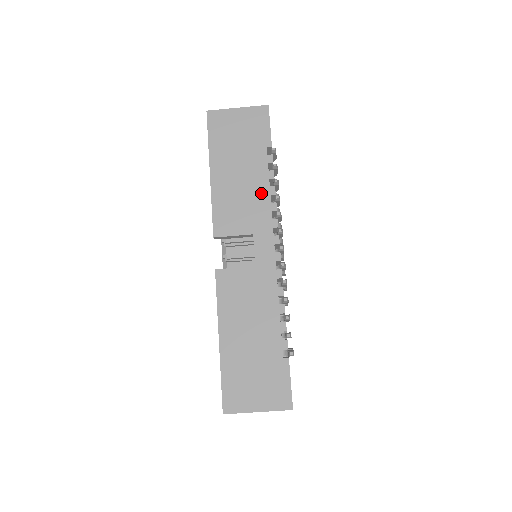
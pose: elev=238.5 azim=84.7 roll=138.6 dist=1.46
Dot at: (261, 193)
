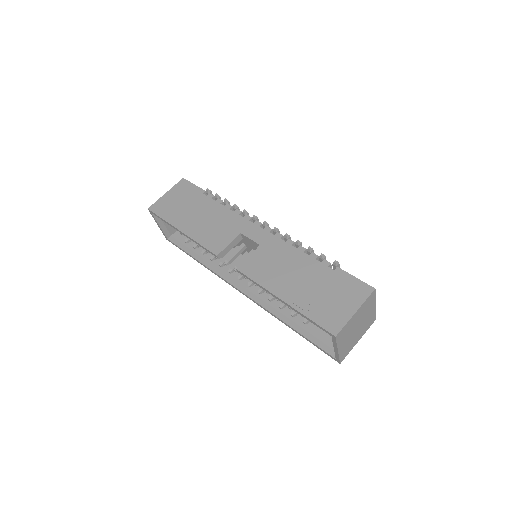
Dot at: (223, 213)
